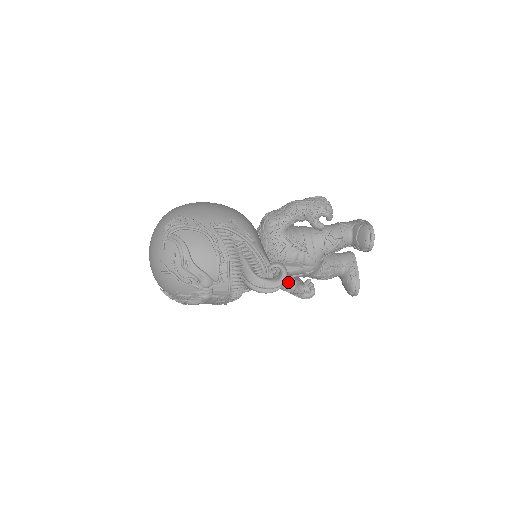
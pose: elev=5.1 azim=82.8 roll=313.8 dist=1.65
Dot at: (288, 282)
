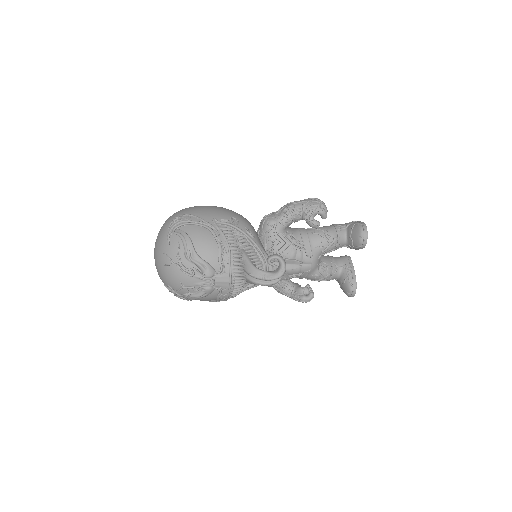
Dot at: (287, 285)
